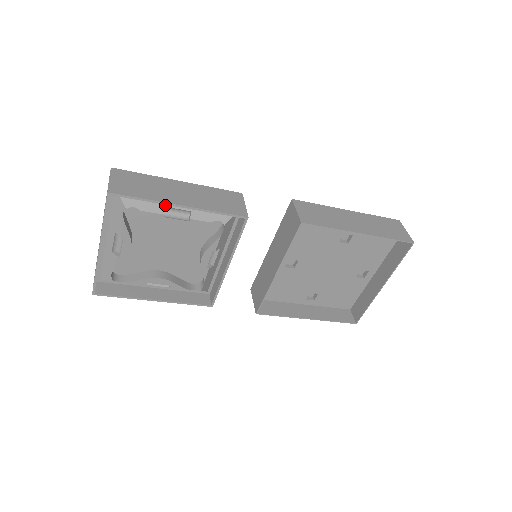
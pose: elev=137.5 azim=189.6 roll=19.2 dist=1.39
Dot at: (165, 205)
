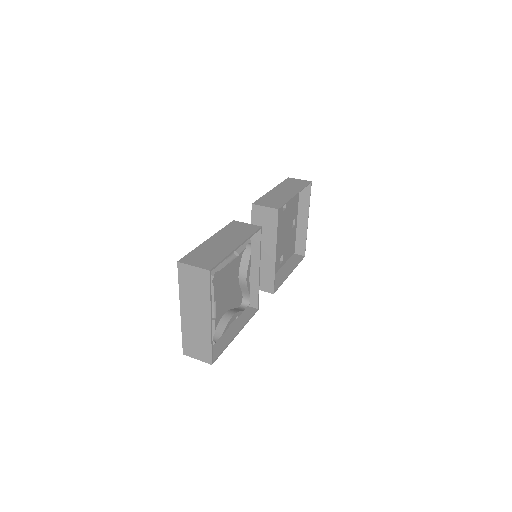
Dot at: occluded
